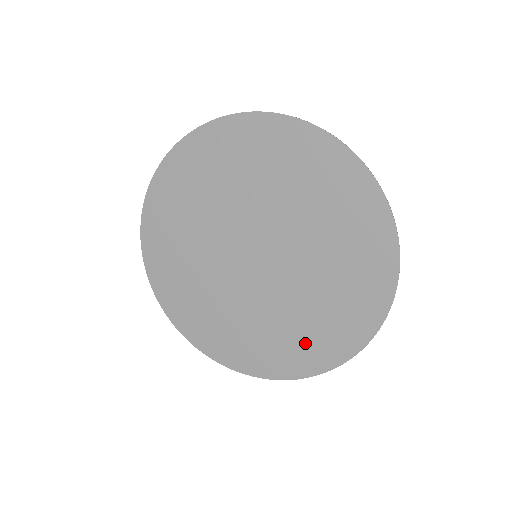
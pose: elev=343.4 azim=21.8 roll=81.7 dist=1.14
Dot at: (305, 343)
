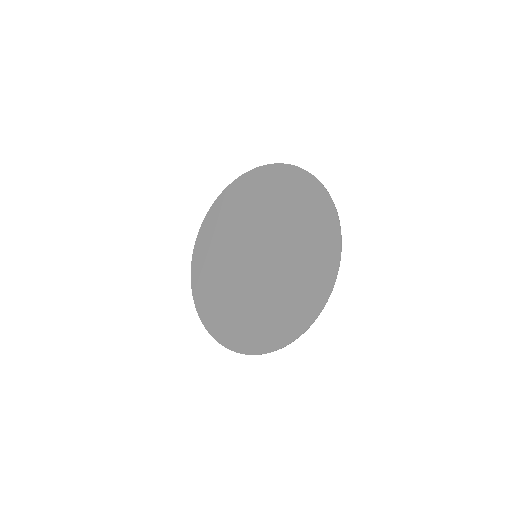
Dot at: (314, 266)
